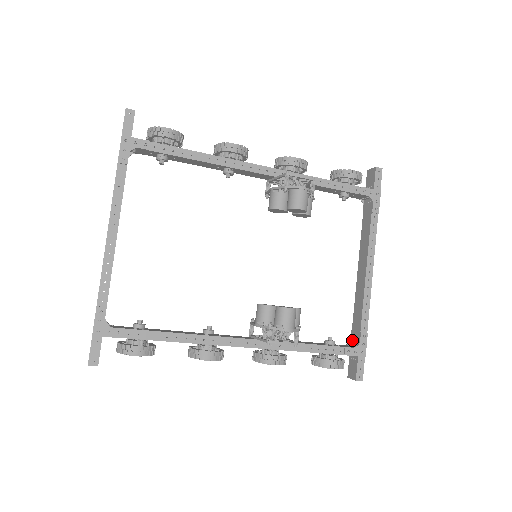
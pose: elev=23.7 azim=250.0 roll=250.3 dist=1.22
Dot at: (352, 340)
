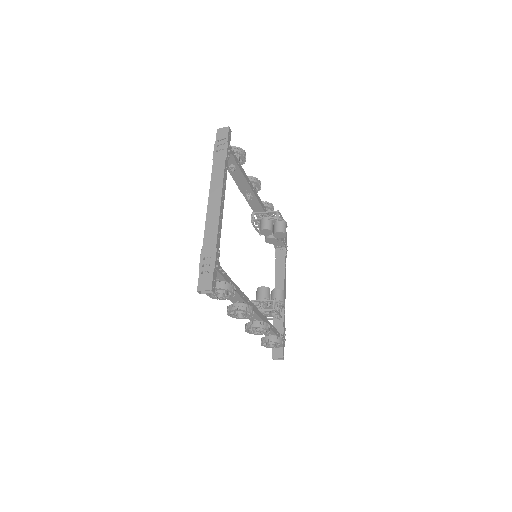
Dot at: occluded
